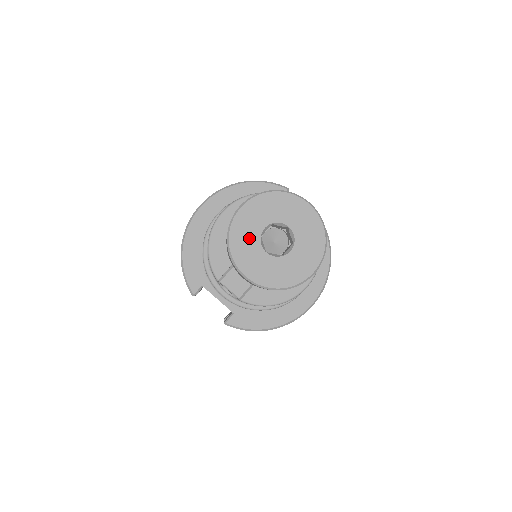
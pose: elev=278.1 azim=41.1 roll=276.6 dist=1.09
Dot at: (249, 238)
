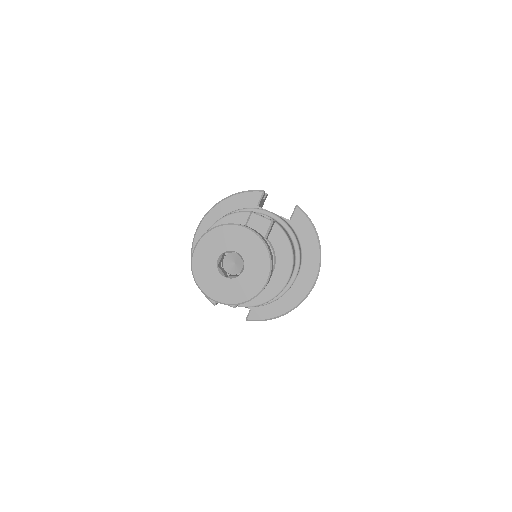
Dot at: (209, 270)
